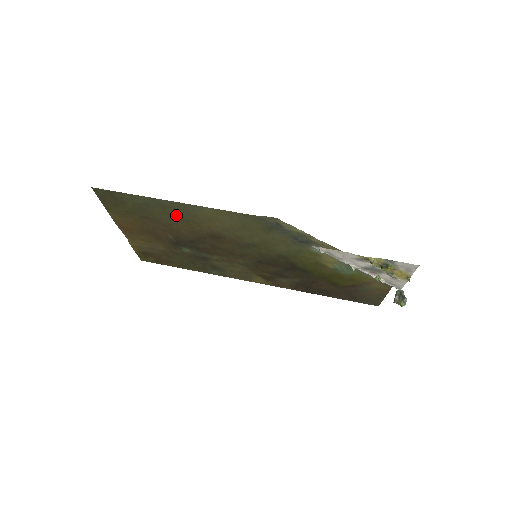
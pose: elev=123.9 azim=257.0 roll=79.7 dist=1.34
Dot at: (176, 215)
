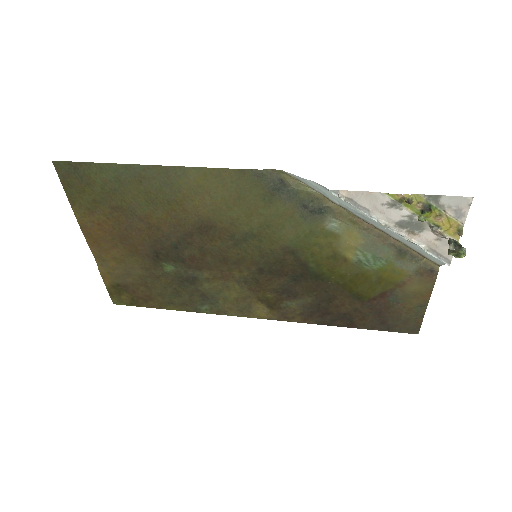
Dot at: (155, 194)
